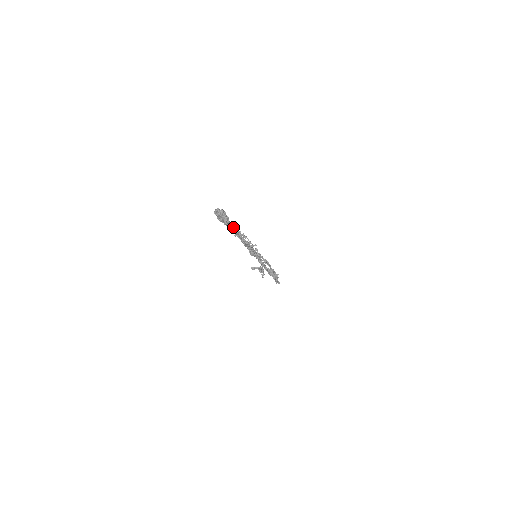
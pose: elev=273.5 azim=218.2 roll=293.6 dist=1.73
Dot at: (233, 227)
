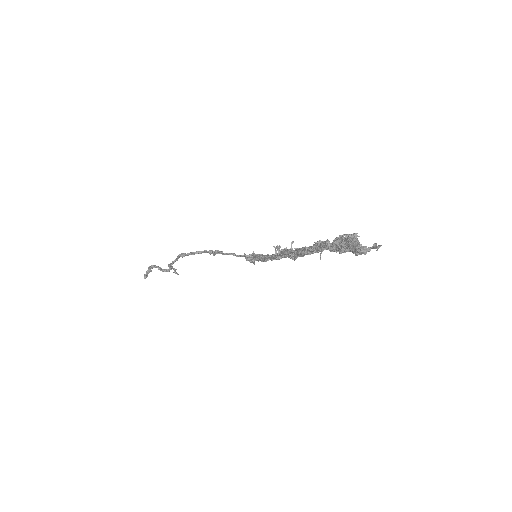
Dot at: occluded
